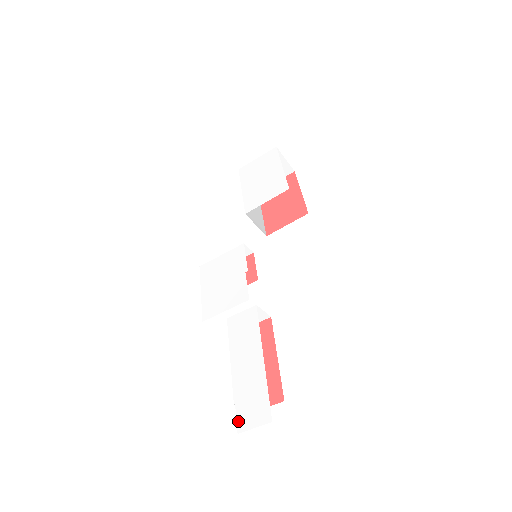
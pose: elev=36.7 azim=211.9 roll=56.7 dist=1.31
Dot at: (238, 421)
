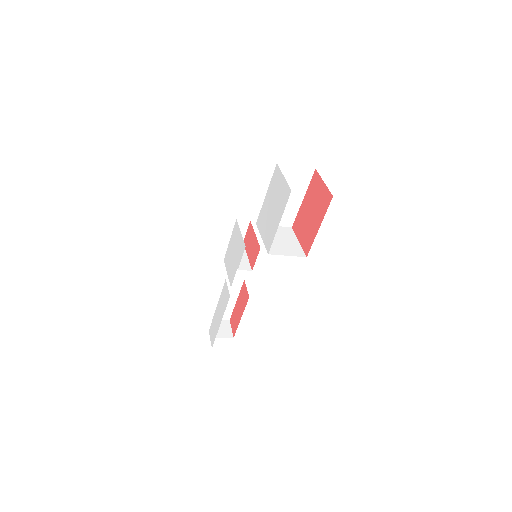
Dot at: (210, 328)
